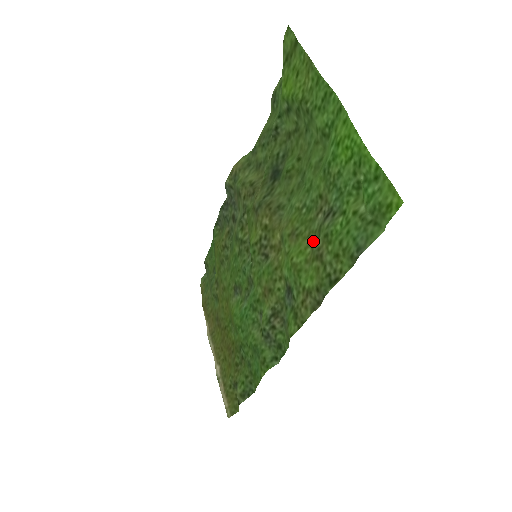
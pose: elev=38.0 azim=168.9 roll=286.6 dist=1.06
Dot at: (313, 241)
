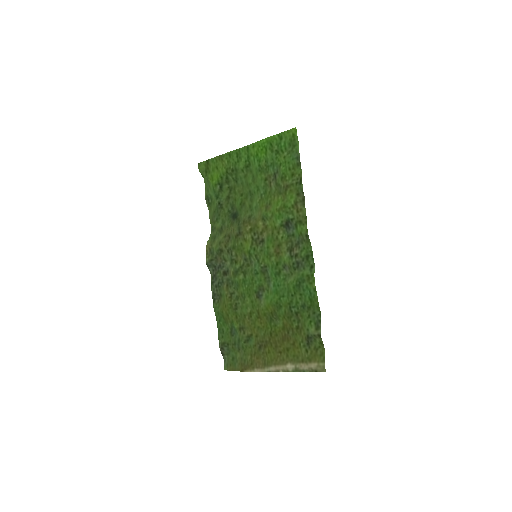
Dot at: (278, 192)
